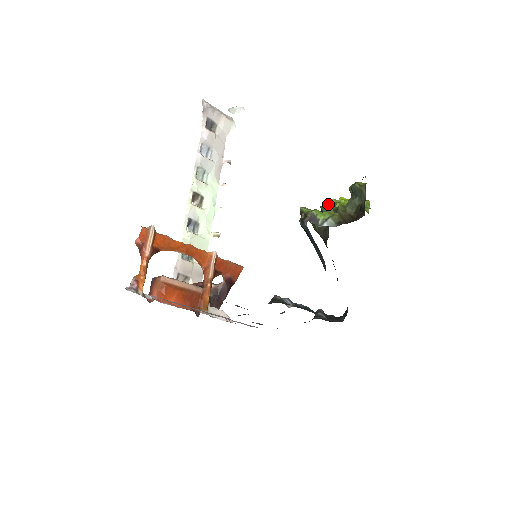
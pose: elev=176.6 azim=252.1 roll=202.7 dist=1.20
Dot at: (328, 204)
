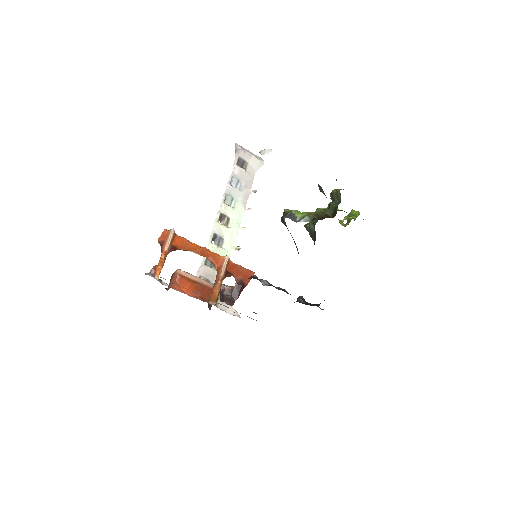
Dot at: occluded
